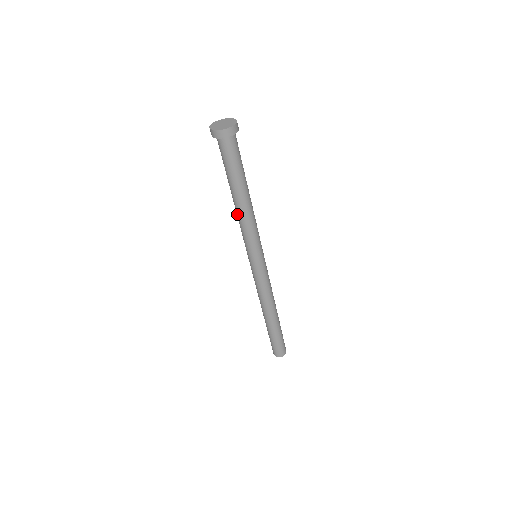
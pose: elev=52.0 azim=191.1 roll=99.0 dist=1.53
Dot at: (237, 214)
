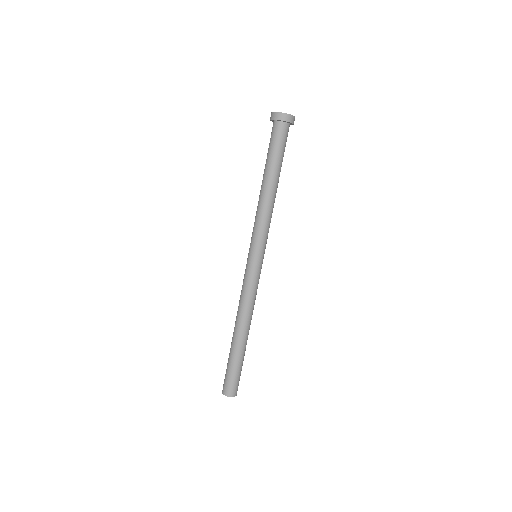
Dot at: (258, 201)
